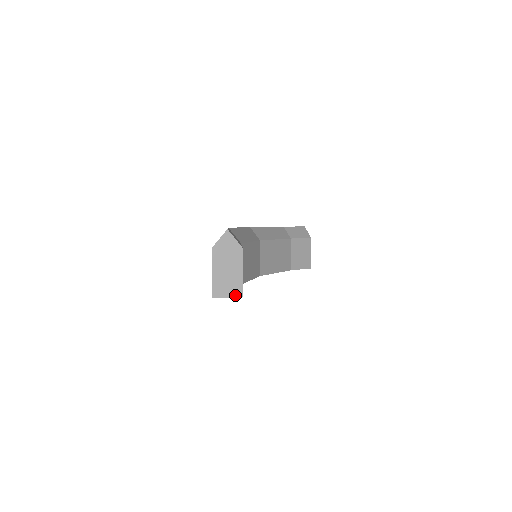
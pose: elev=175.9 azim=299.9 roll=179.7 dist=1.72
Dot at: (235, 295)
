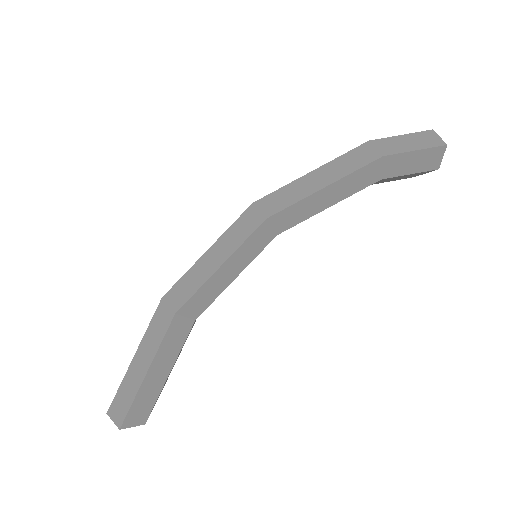
Dot at: occluded
